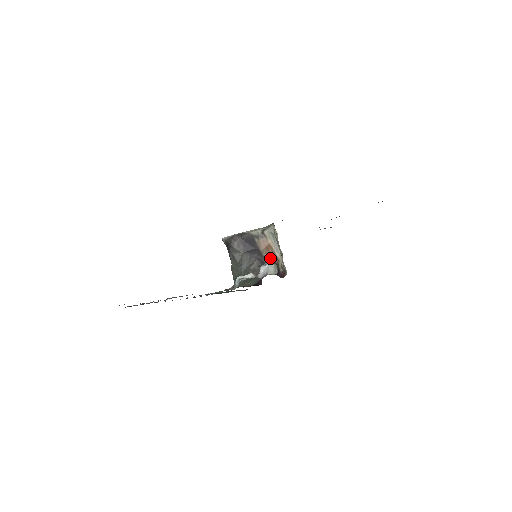
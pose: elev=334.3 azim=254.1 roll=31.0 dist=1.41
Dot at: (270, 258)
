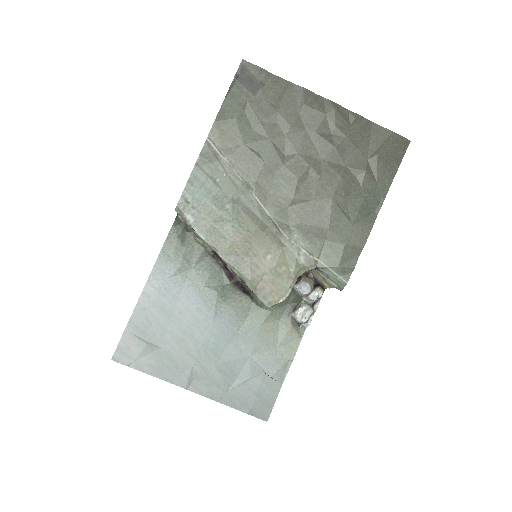
Dot at: occluded
